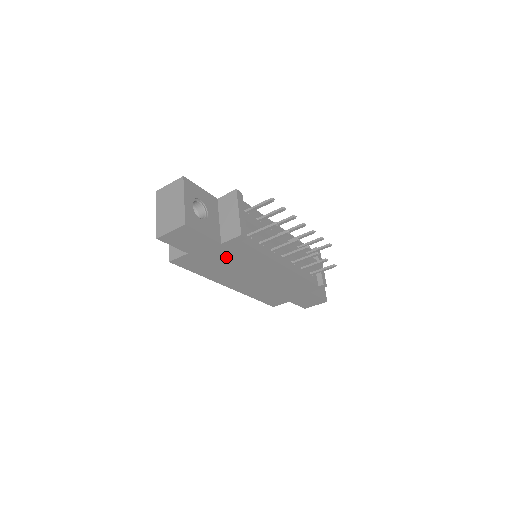
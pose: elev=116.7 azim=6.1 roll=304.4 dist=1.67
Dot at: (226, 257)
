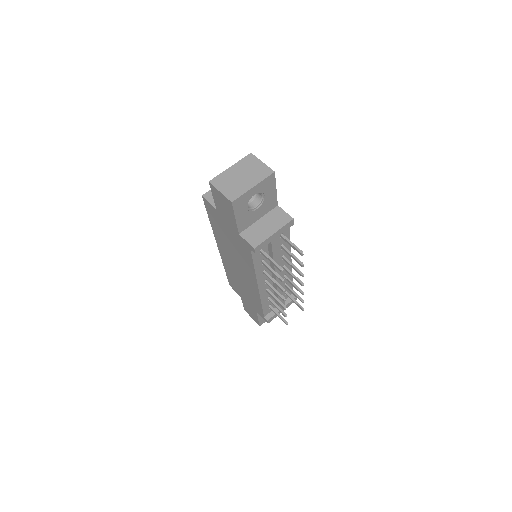
Dot at: (234, 240)
